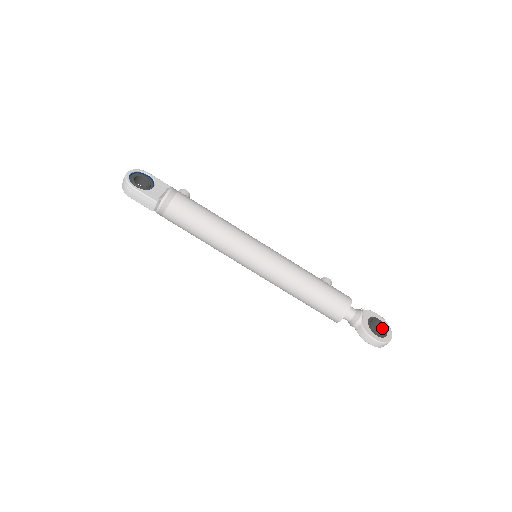
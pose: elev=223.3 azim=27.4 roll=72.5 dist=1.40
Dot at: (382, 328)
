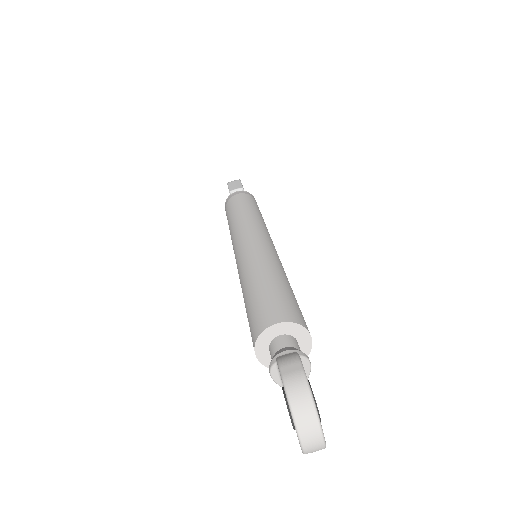
Dot at: occluded
